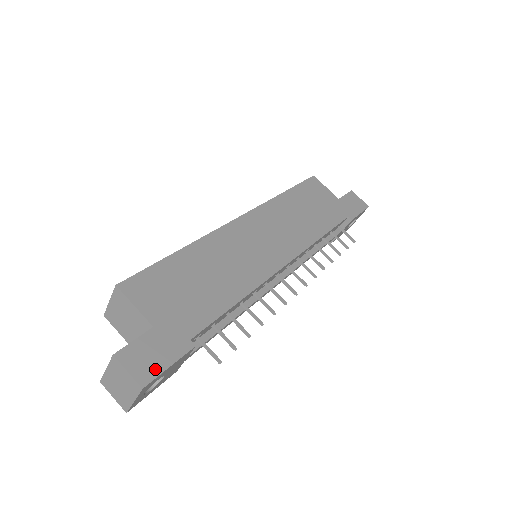
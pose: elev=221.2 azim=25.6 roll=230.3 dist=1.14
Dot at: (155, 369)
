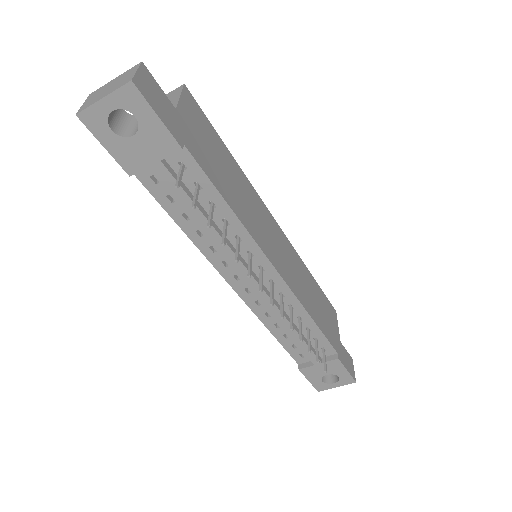
Dot at: (150, 99)
